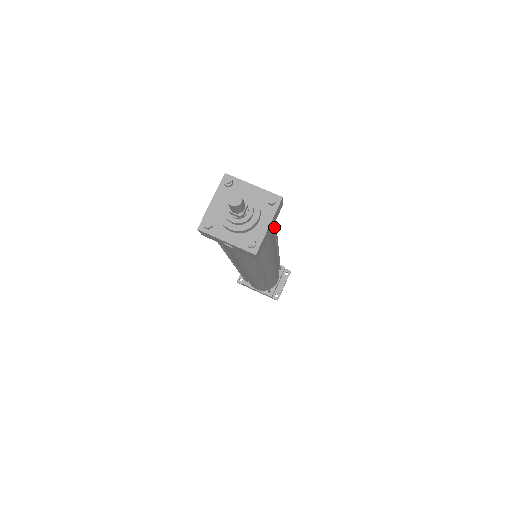
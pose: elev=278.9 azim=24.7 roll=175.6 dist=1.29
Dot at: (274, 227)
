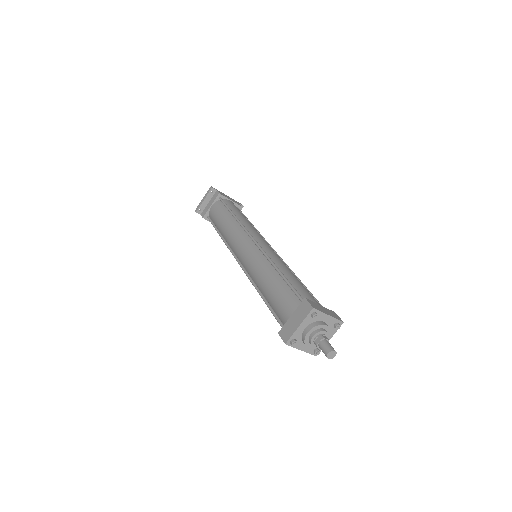
Dot at: occluded
